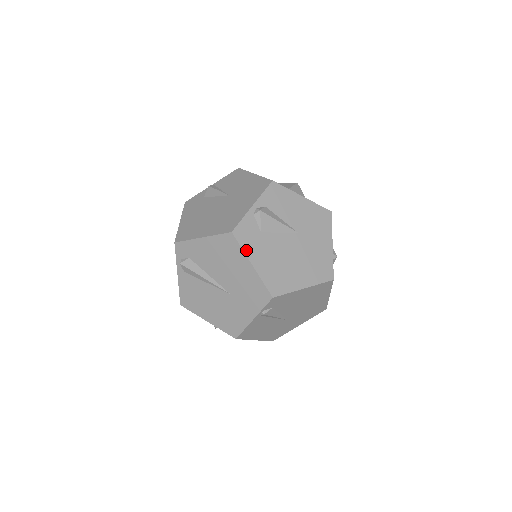
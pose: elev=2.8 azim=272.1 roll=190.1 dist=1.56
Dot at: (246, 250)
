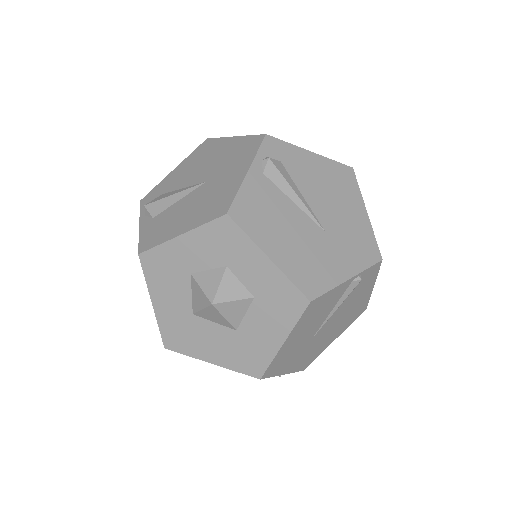
Dot at: (360, 195)
